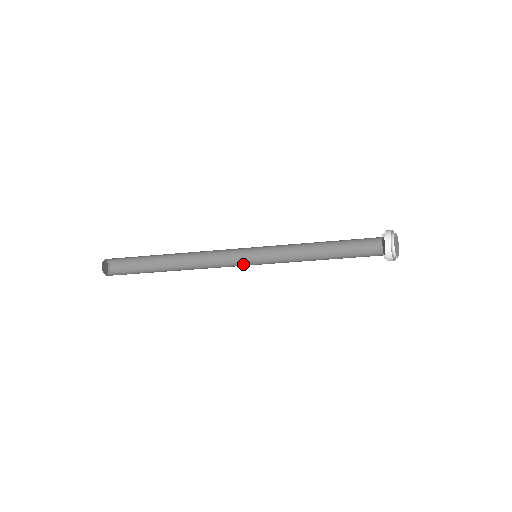
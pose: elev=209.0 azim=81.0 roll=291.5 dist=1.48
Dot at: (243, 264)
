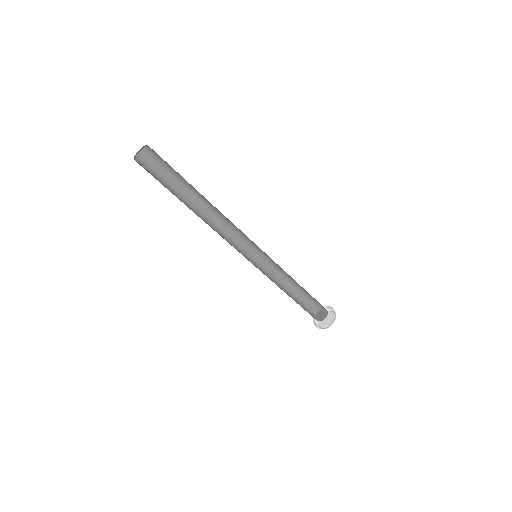
Dot at: (242, 249)
